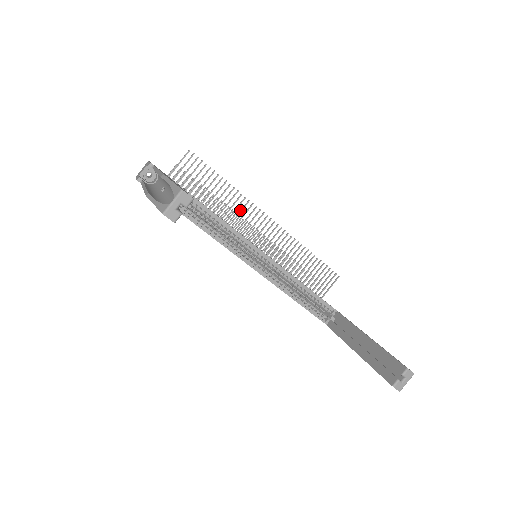
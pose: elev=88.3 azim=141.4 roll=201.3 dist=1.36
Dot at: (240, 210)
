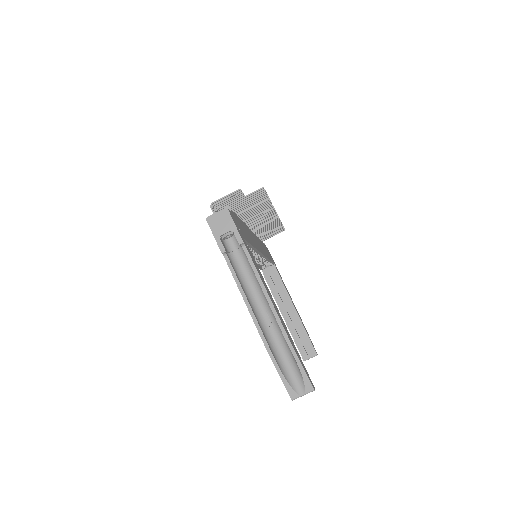
Dot at: (261, 213)
